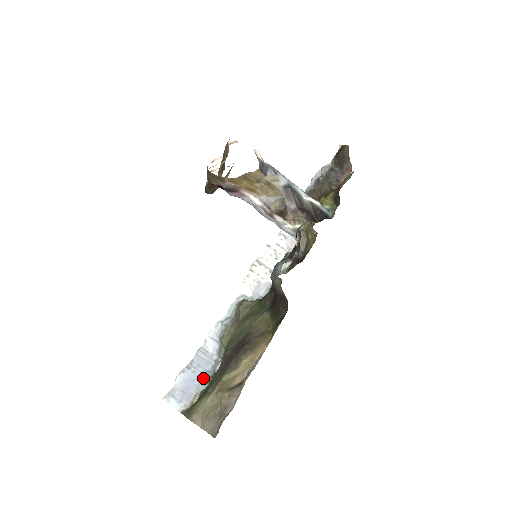
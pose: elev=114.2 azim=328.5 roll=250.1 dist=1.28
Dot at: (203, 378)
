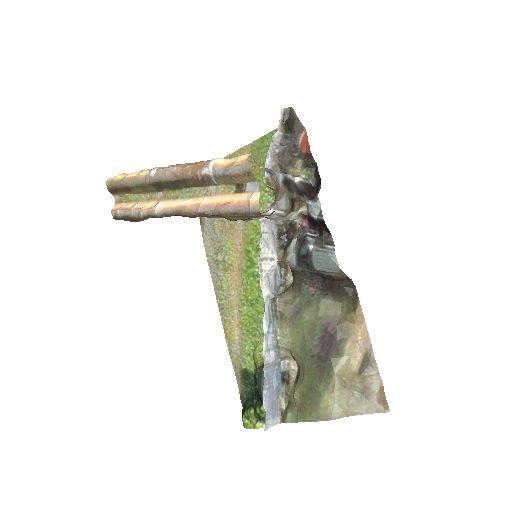
Dot at: (277, 385)
